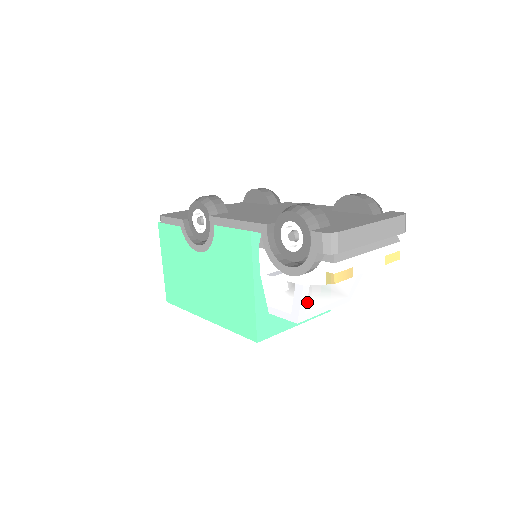
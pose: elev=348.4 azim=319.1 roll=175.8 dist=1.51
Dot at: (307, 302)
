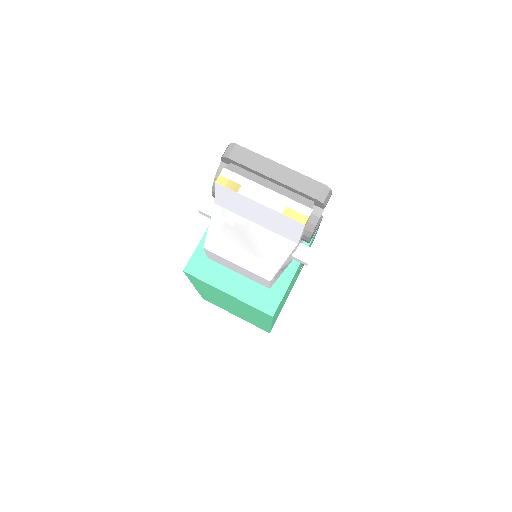
Dot at: (217, 229)
